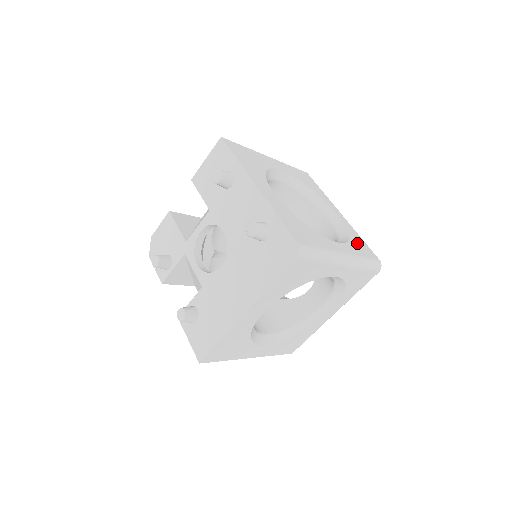
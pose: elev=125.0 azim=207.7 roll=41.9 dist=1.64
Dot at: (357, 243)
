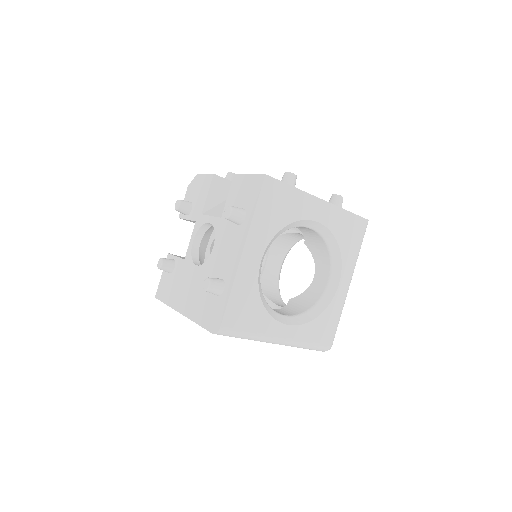
Dot at: (321, 325)
